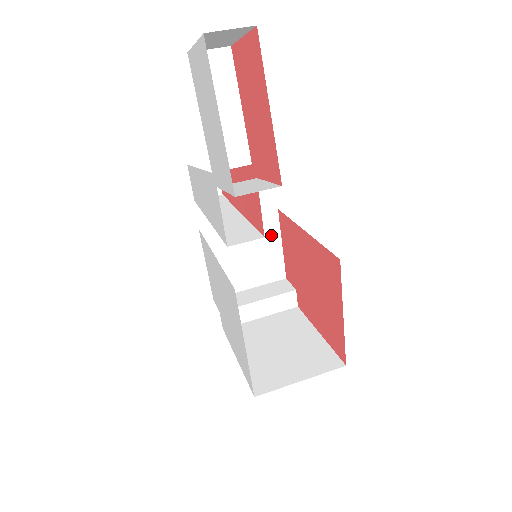
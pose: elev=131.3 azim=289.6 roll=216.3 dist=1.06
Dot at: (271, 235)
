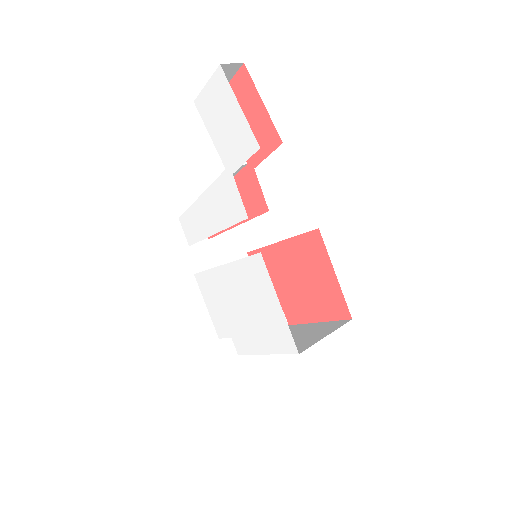
Dot at: occluded
